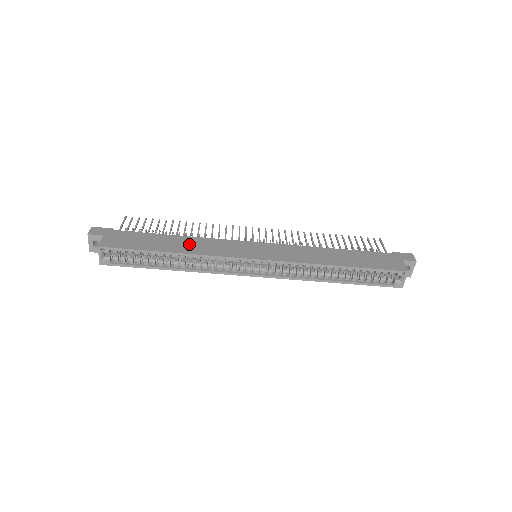
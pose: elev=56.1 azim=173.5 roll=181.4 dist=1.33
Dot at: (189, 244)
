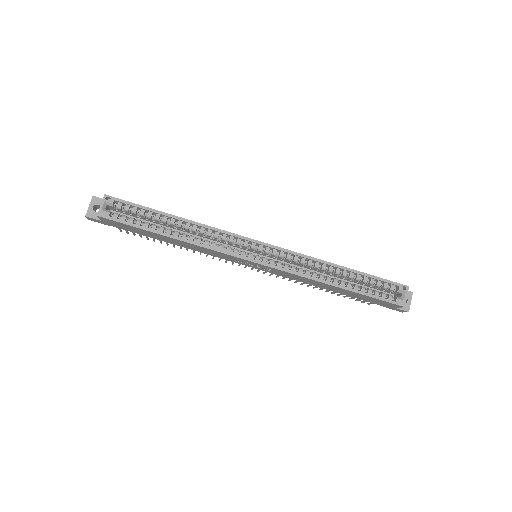
Dot at: occluded
